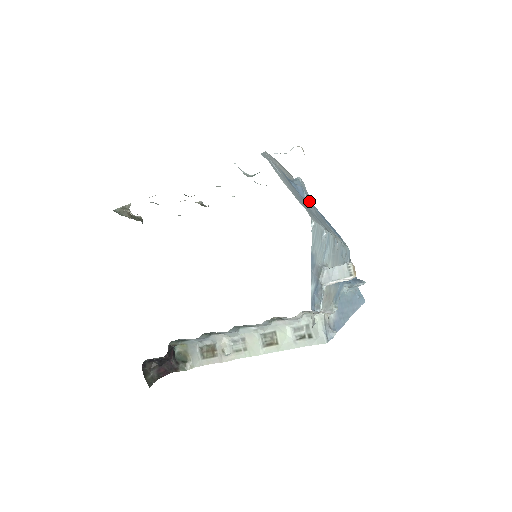
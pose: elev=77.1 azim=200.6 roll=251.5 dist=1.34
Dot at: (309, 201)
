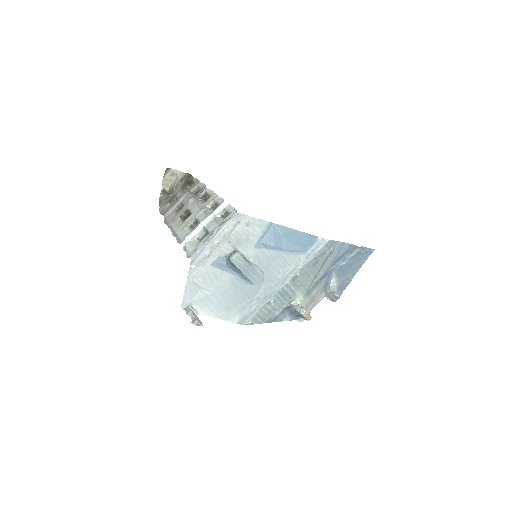
Dot at: (250, 273)
